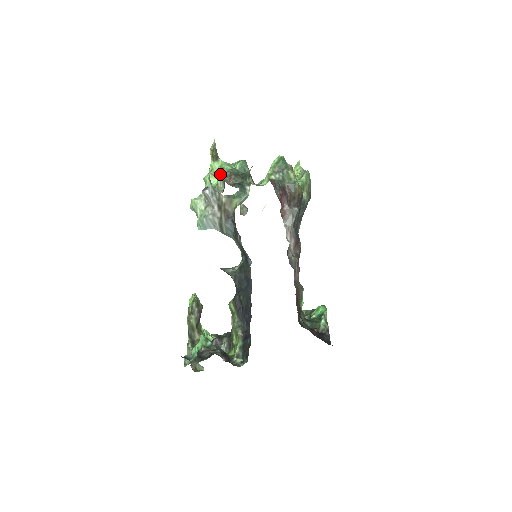
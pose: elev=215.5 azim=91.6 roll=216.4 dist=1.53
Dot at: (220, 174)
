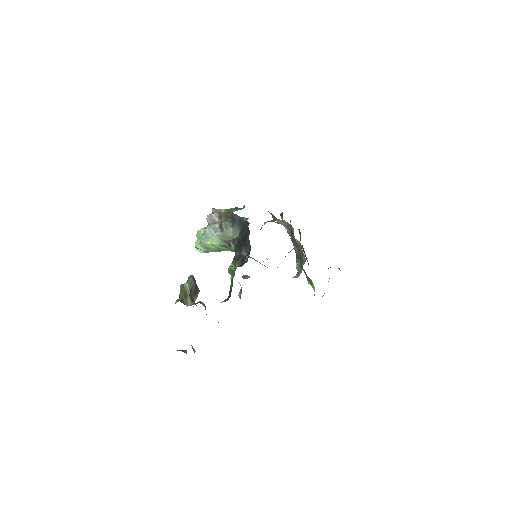
Dot at: occluded
